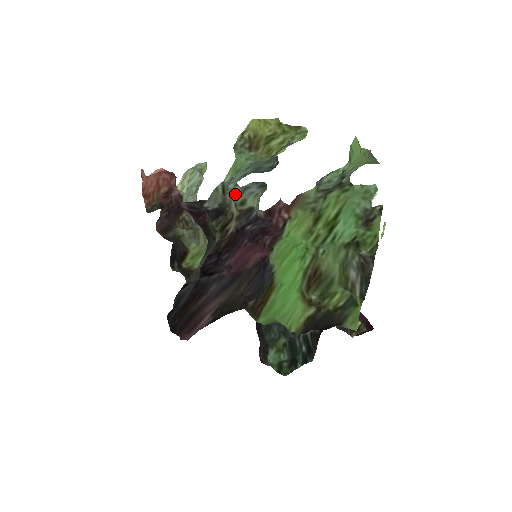
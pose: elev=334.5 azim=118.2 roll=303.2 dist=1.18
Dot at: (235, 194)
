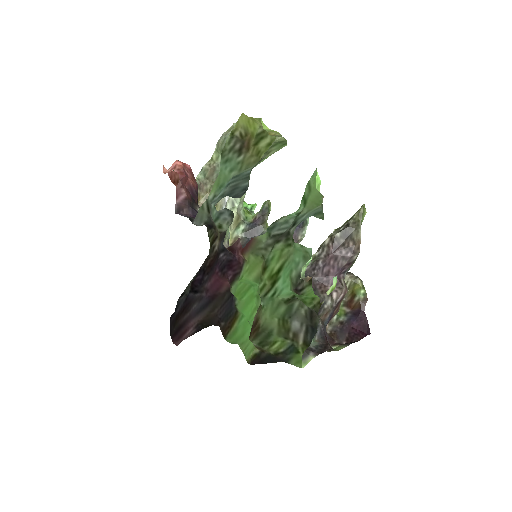
Dot at: (214, 217)
